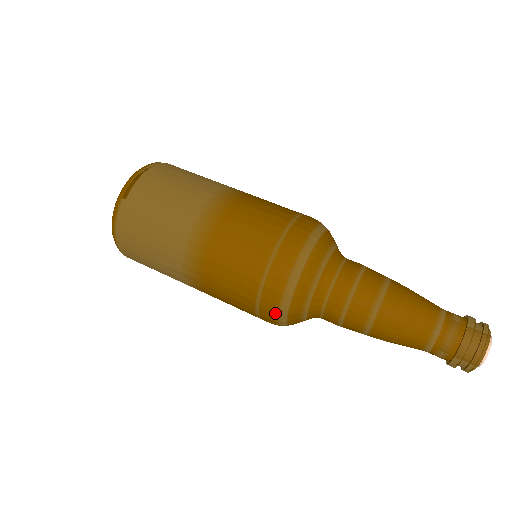
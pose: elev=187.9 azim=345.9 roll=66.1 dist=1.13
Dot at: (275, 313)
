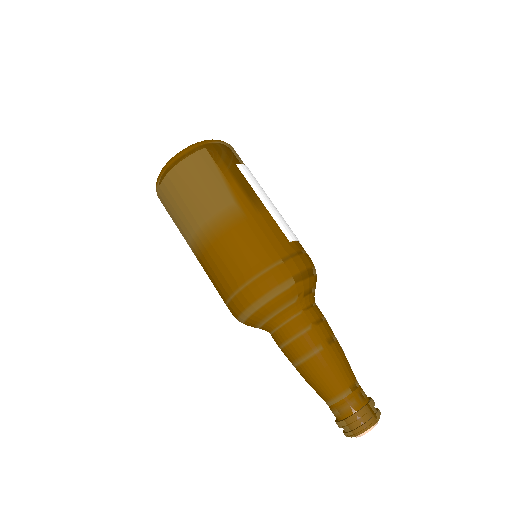
Dot at: occluded
